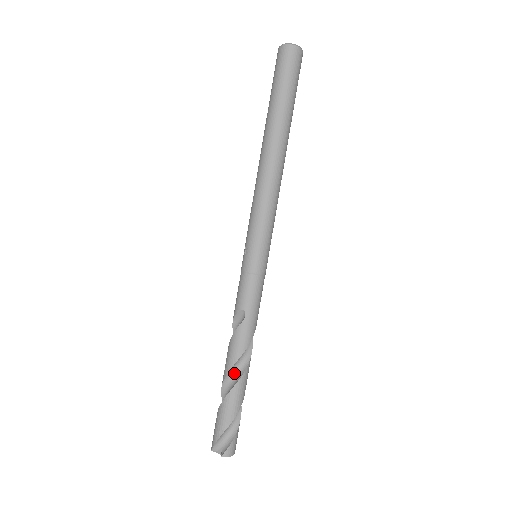
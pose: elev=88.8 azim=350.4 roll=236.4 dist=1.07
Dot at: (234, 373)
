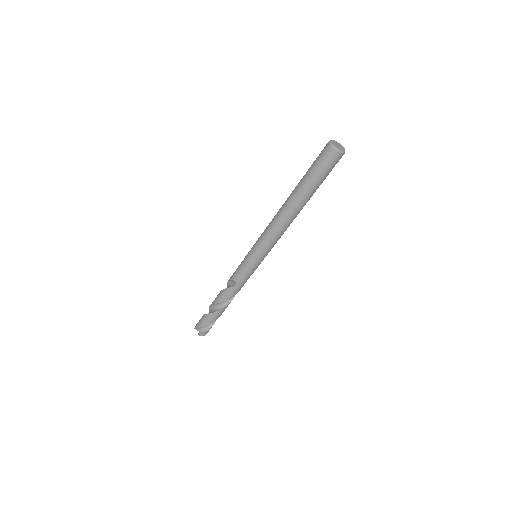
Dot at: (219, 304)
